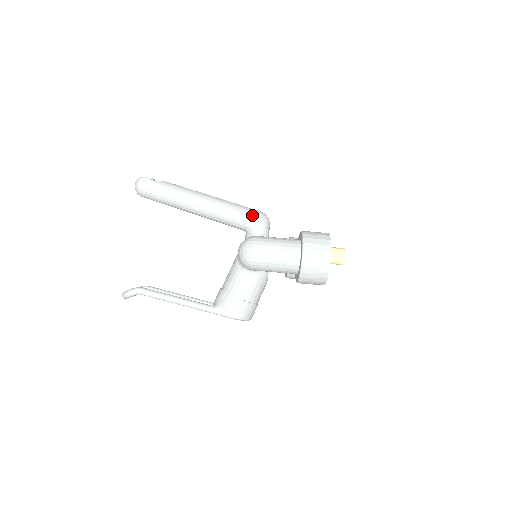
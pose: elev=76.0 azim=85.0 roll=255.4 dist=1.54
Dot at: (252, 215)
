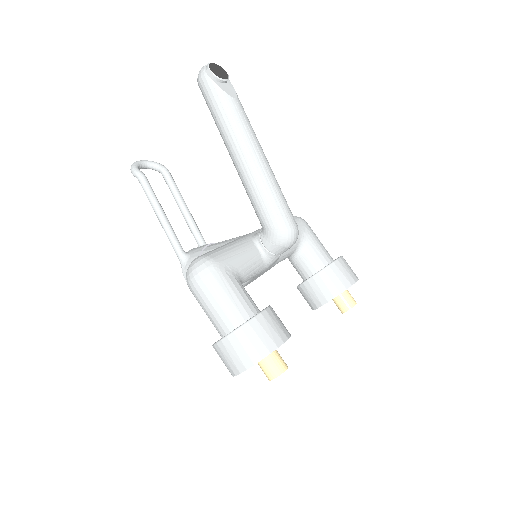
Dot at: (274, 224)
